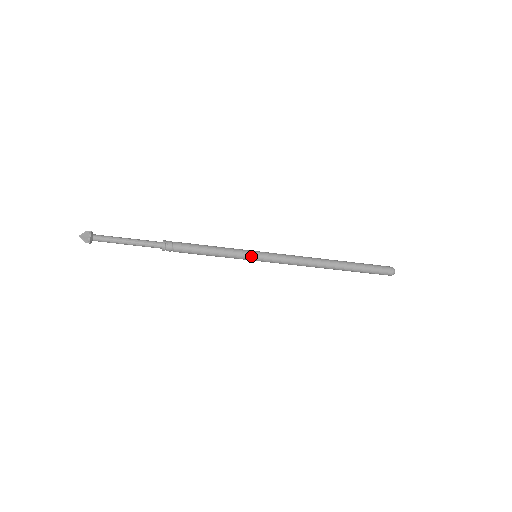
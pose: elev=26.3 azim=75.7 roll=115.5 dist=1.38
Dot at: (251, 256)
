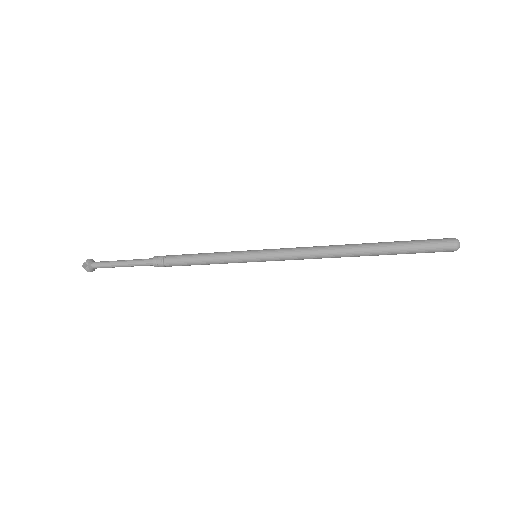
Dot at: occluded
